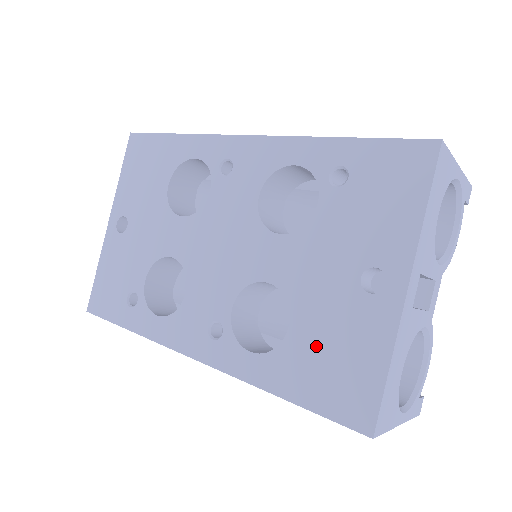
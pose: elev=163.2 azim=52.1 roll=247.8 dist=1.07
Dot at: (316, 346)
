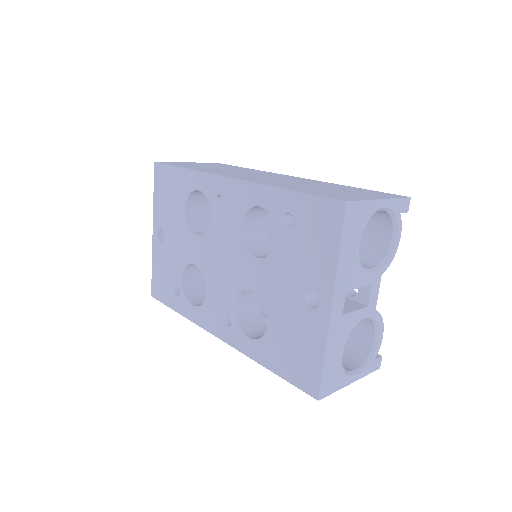
Dot at: (284, 339)
